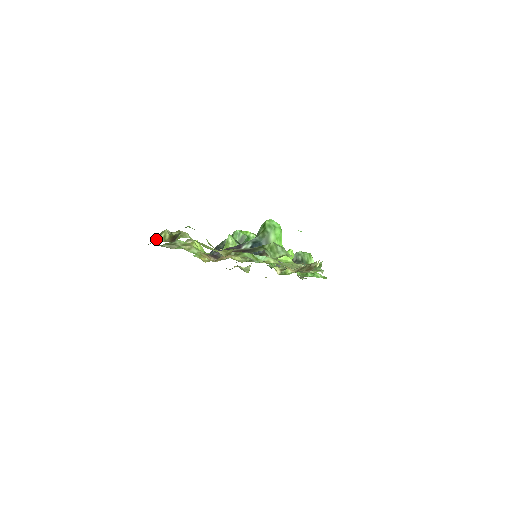
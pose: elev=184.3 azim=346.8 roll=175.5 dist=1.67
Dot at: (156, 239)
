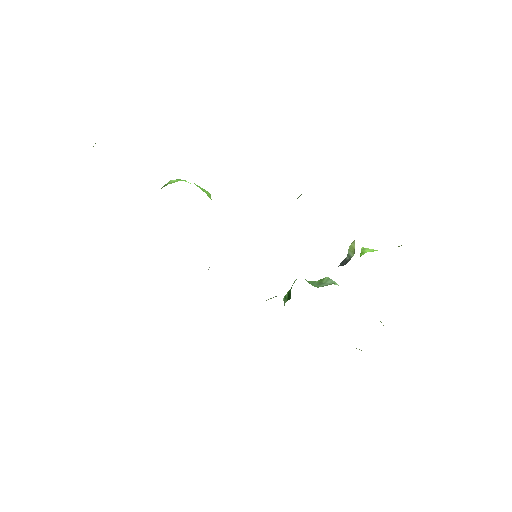
Dot at: occluded
